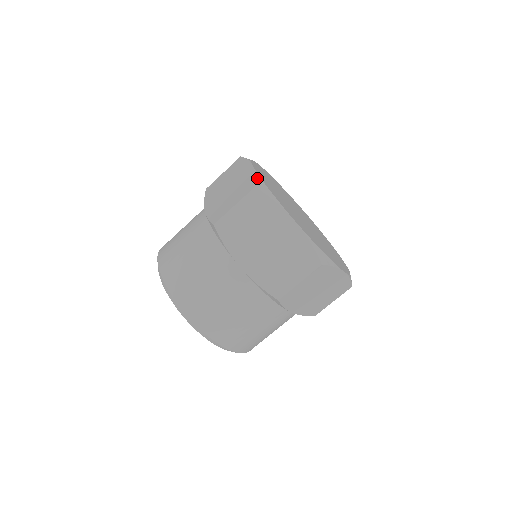
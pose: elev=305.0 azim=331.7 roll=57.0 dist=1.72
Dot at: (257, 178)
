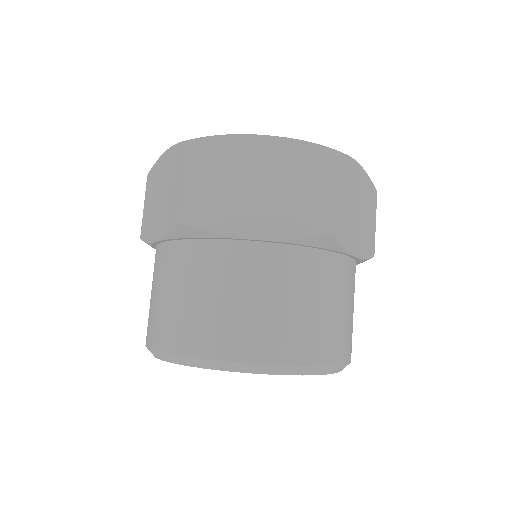
Dot at: (182, 141)
